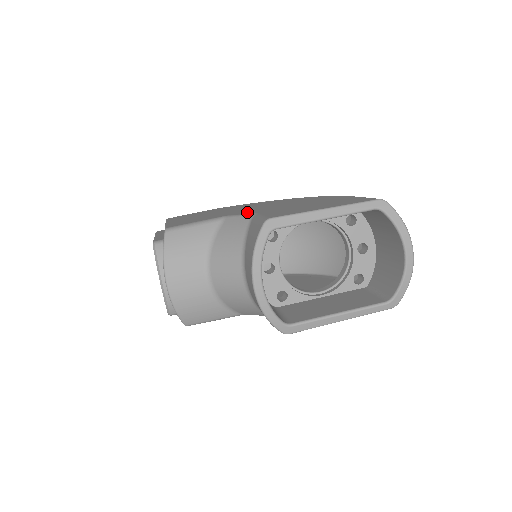
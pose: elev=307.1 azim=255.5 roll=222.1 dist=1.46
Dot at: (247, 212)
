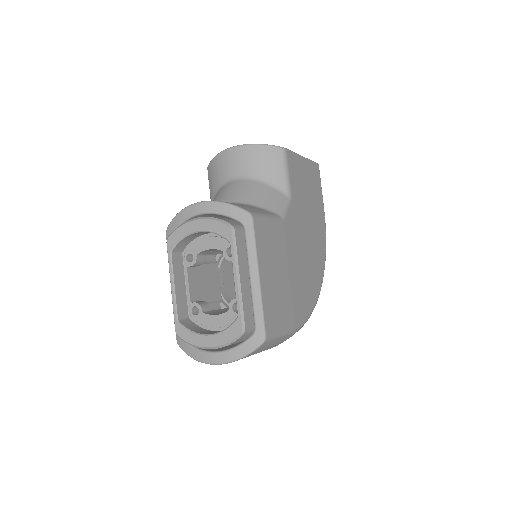
Dot at: occluded
